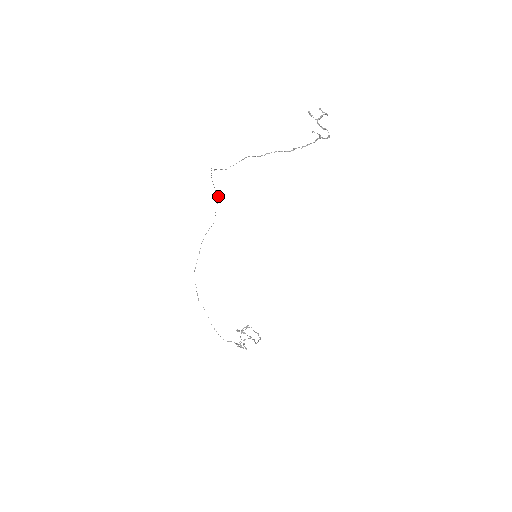
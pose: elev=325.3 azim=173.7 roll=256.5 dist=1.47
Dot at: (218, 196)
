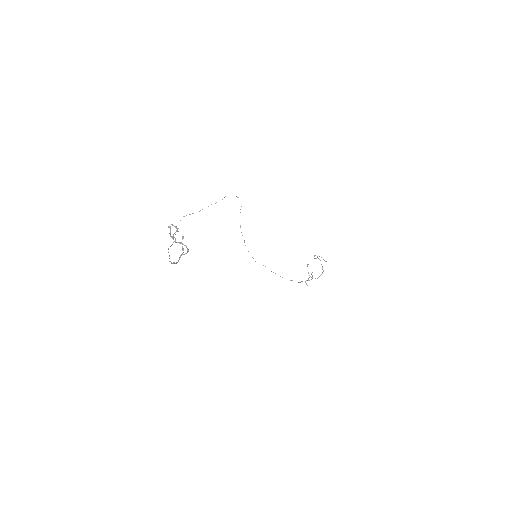
Dot at: (222, 199)
